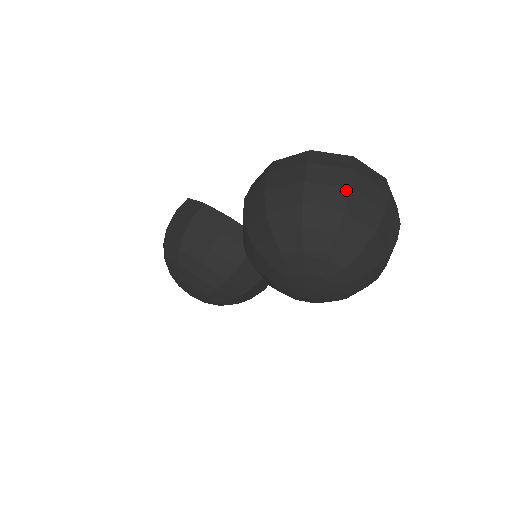
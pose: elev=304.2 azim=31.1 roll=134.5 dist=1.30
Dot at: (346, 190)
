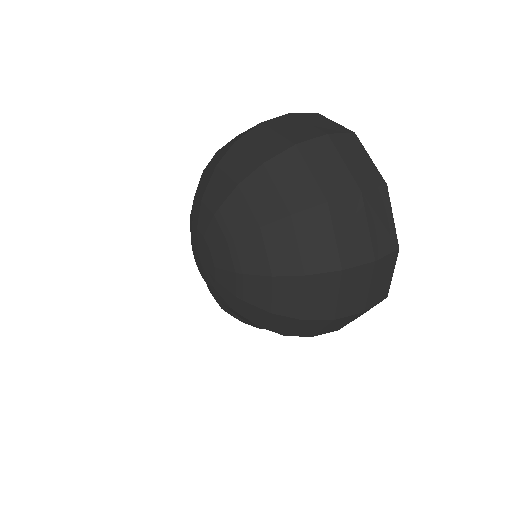
Dot at: (289, 144)
